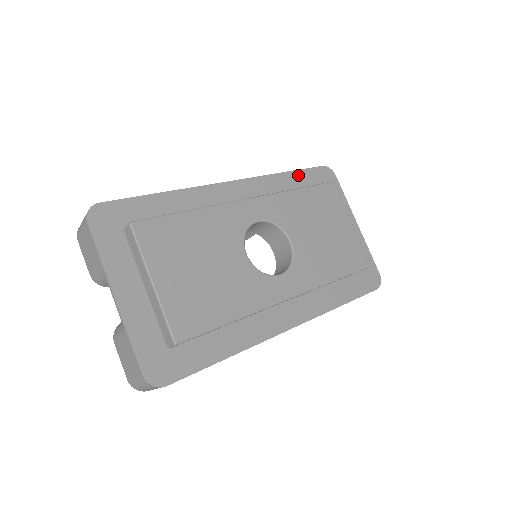
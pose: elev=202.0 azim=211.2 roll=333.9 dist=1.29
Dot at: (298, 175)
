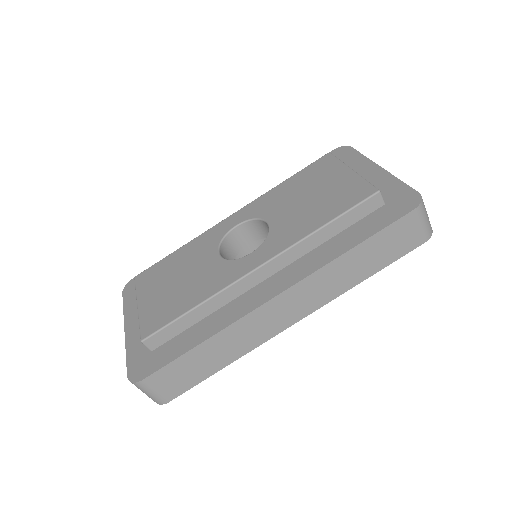
Dot at: occluded
